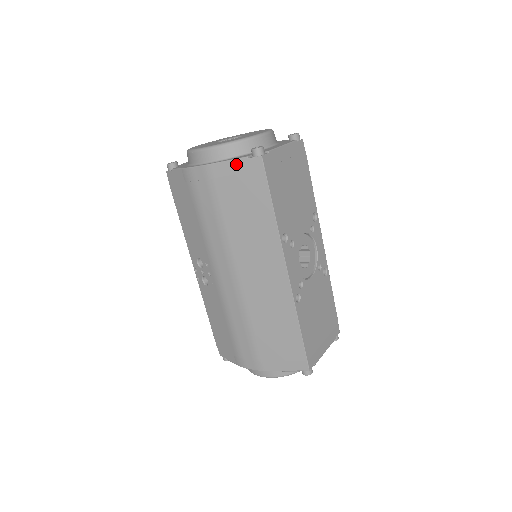
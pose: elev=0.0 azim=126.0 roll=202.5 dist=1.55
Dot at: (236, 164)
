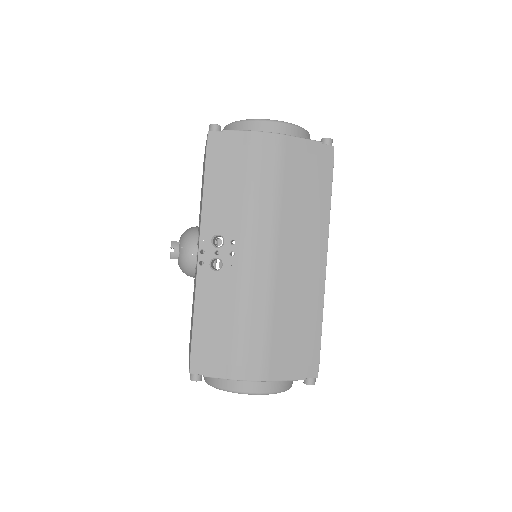
Dot at: (311, 144)
